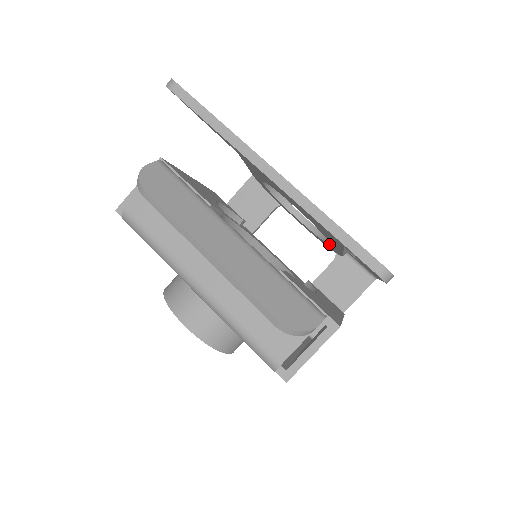
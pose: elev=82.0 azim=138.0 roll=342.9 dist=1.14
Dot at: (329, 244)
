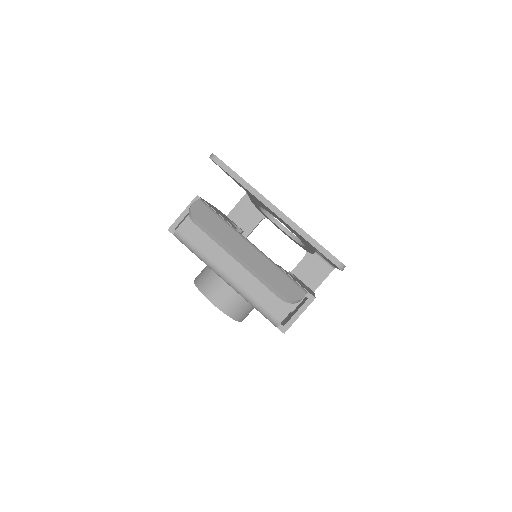
Dot at: (304, 246)
